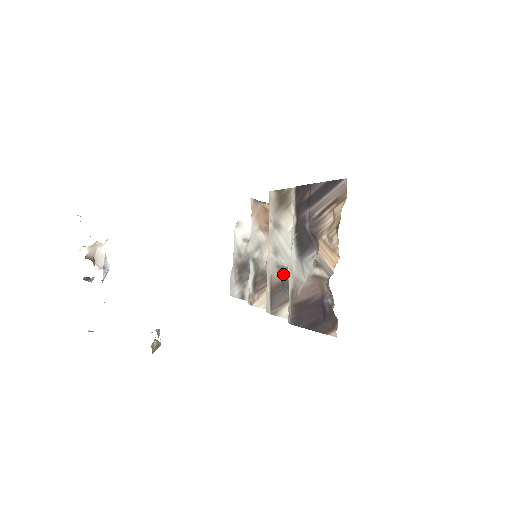
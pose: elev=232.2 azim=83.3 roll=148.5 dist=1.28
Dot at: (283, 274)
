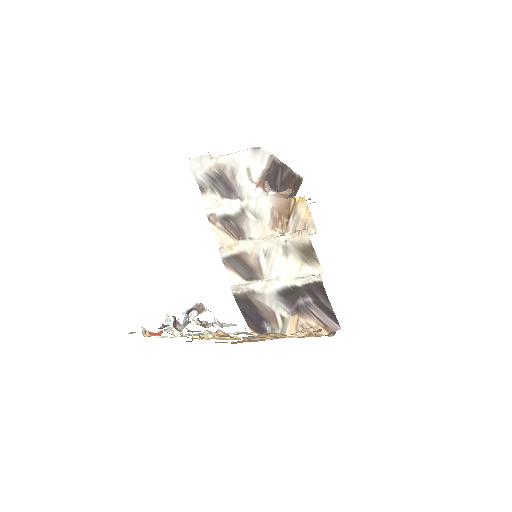
Dot at: (257, 271)
